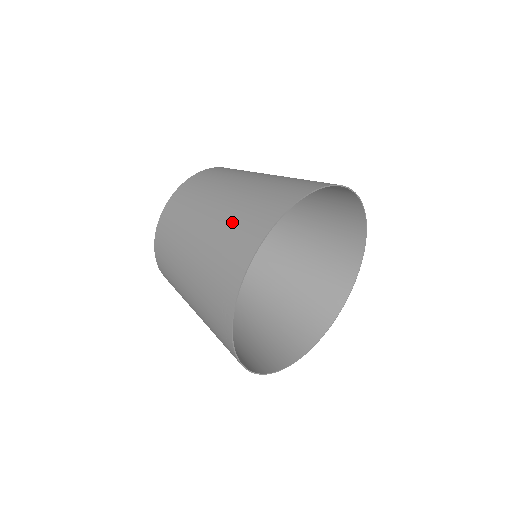
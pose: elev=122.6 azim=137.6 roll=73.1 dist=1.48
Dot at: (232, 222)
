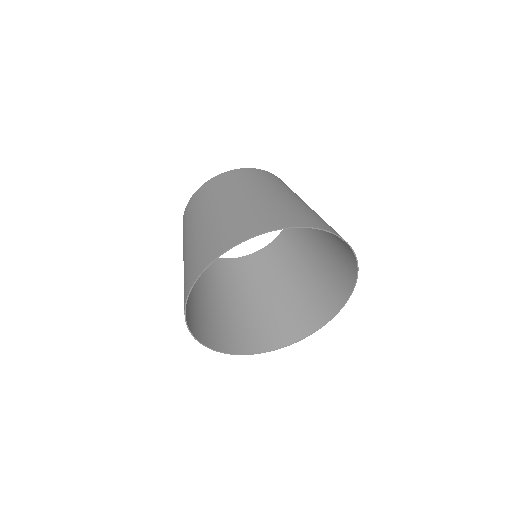
Dot at: (248, 212)
